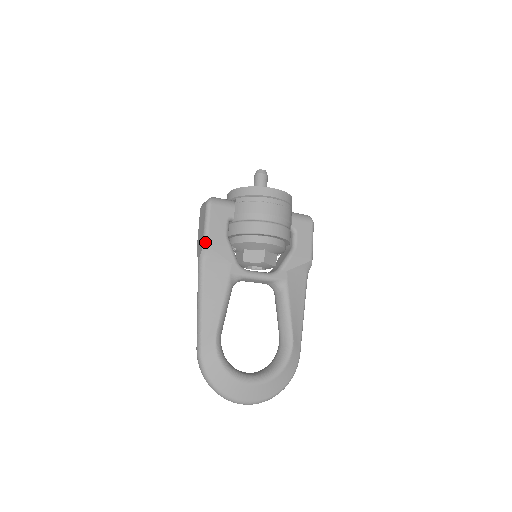
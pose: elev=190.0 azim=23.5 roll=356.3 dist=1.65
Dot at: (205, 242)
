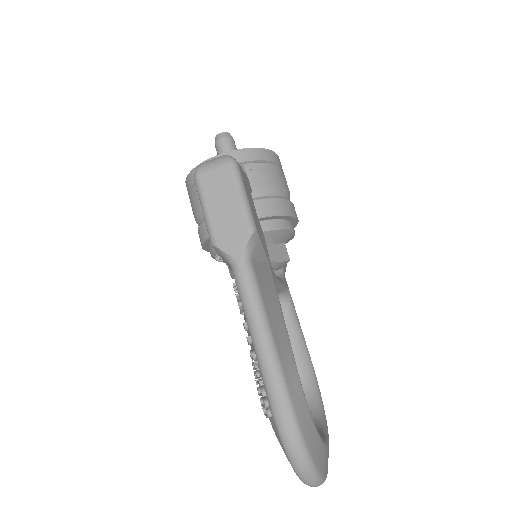
Dot at: (253, 225)
